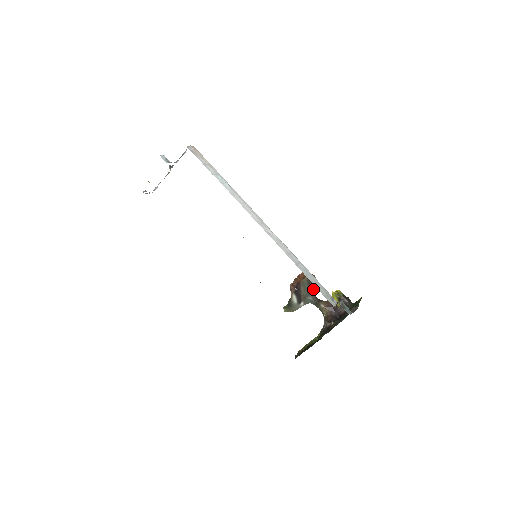
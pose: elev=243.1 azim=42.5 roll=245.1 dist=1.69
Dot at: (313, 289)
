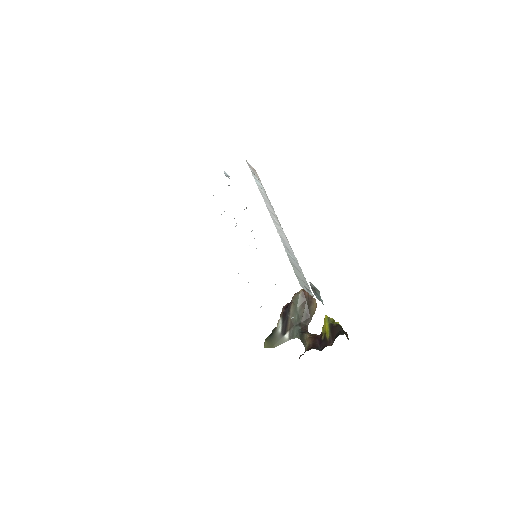
Dot at: (307, 318)
